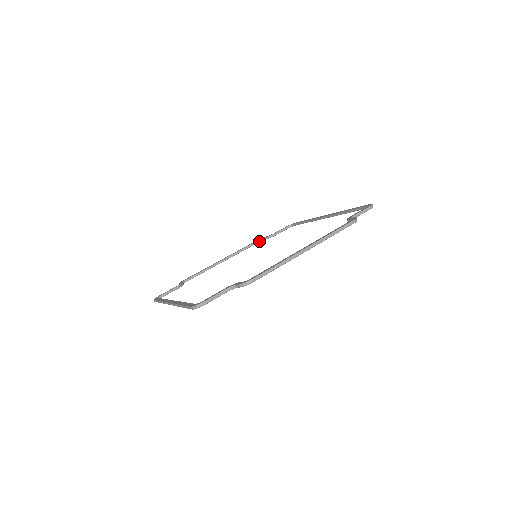
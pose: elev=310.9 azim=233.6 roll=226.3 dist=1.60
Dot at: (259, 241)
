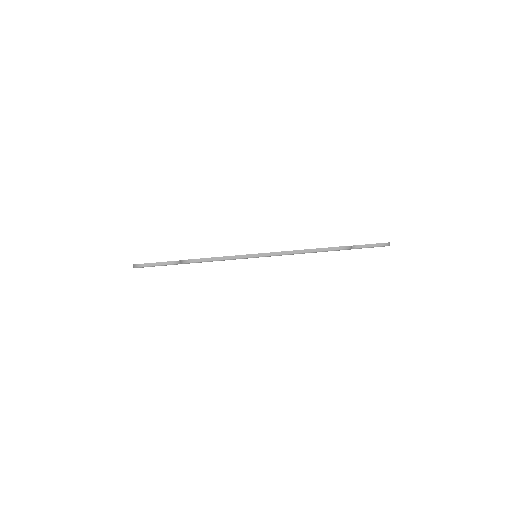
Dot at: occluded
